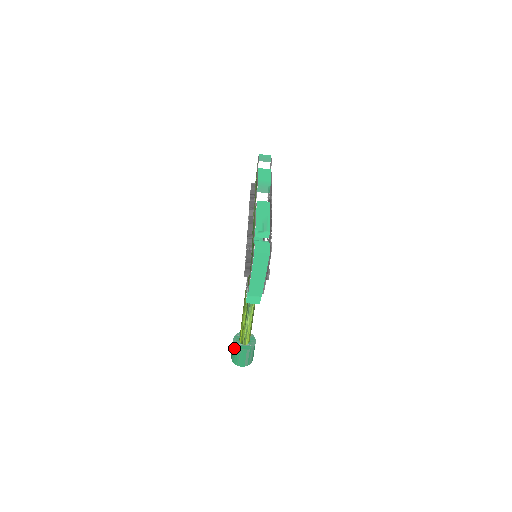
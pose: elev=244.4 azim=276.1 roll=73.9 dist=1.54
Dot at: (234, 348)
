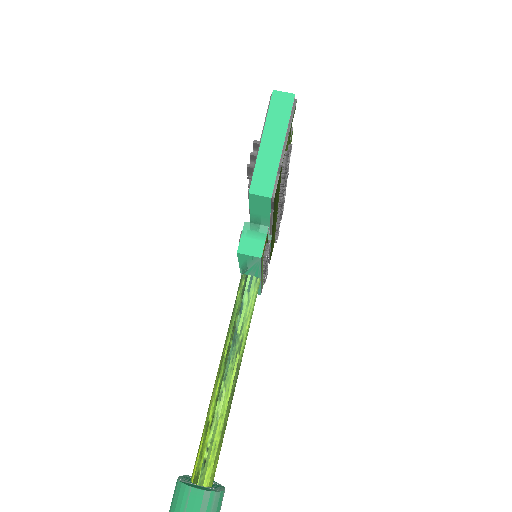
Dot at: (176, 493)
